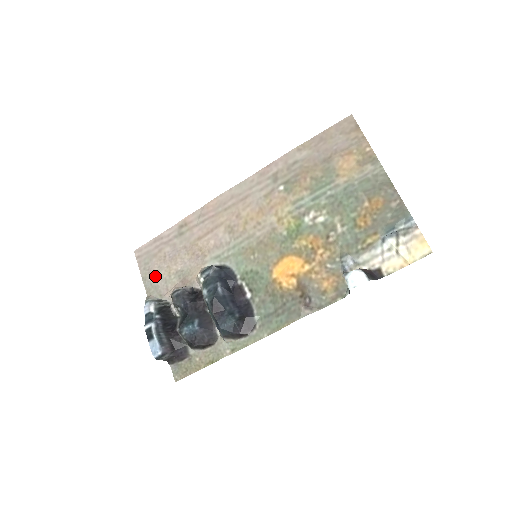
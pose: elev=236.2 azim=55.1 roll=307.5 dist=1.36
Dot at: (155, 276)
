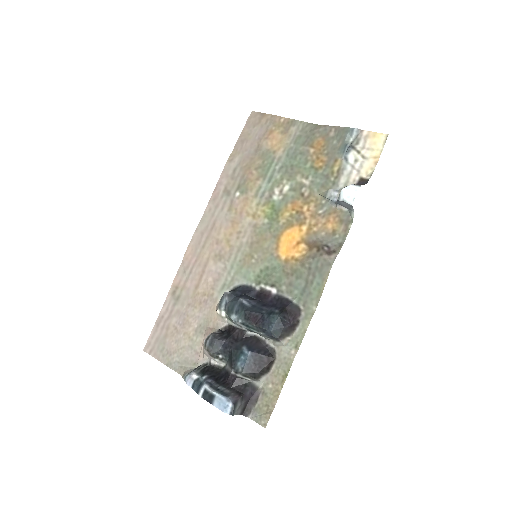
Dot at: (178, 352)
